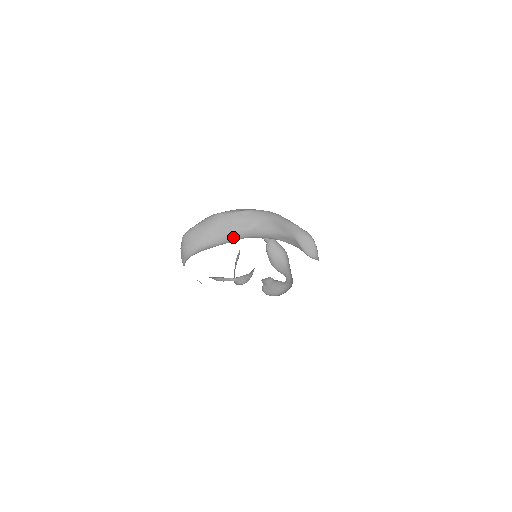
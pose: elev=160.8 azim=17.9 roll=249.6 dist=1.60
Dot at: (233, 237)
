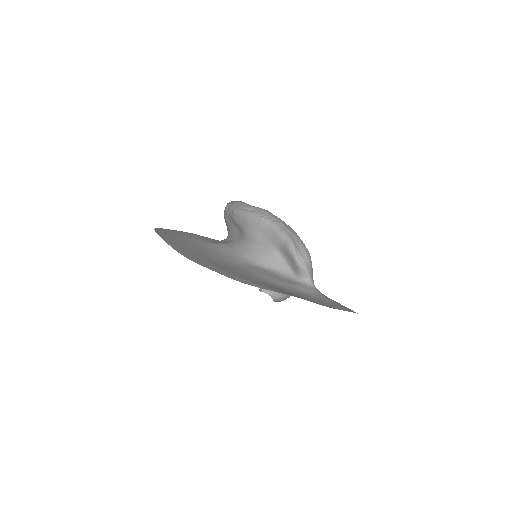
Dot at: (234, 234)
